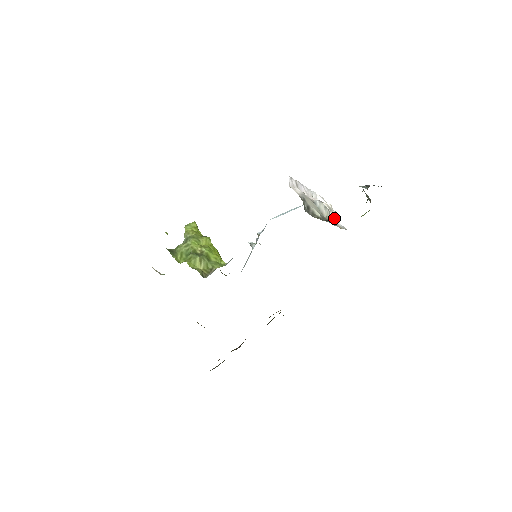
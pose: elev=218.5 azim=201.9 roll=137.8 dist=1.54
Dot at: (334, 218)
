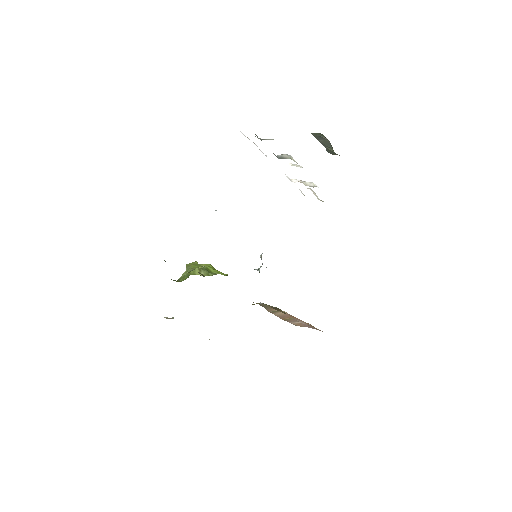
Dot at: occluded
